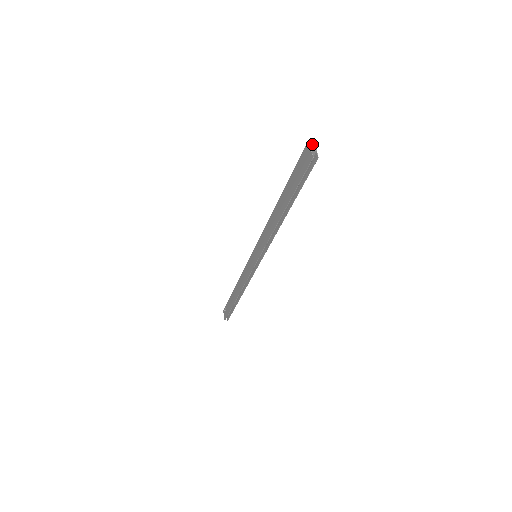
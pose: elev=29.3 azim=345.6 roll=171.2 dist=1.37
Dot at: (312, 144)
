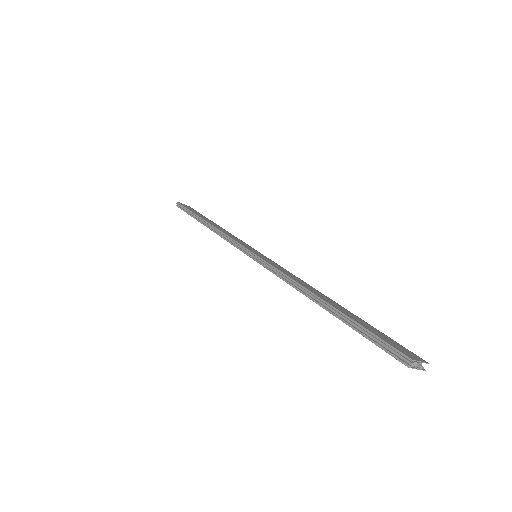
Dot at: (414, 365)
